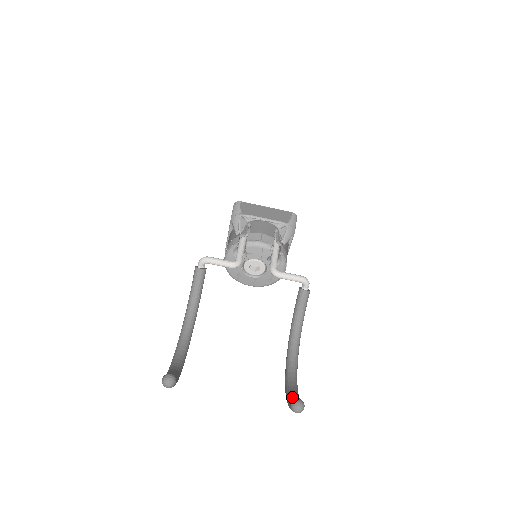
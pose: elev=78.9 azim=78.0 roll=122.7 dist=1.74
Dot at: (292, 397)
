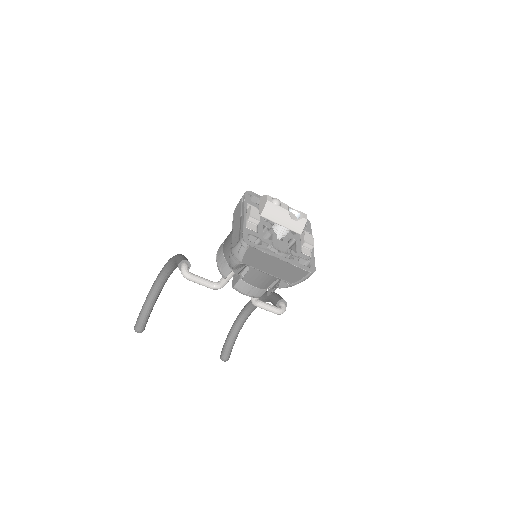
Dot at: (227, 346)
